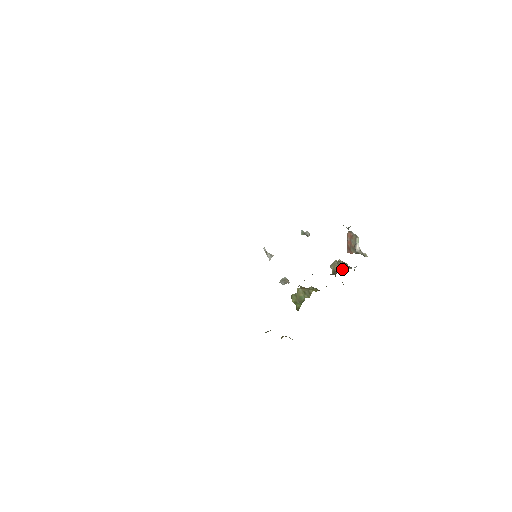
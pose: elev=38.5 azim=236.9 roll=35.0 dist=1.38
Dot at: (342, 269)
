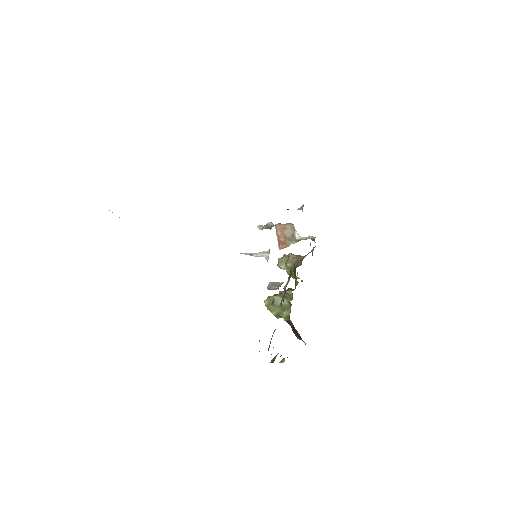
Dot at: (303, 257)
